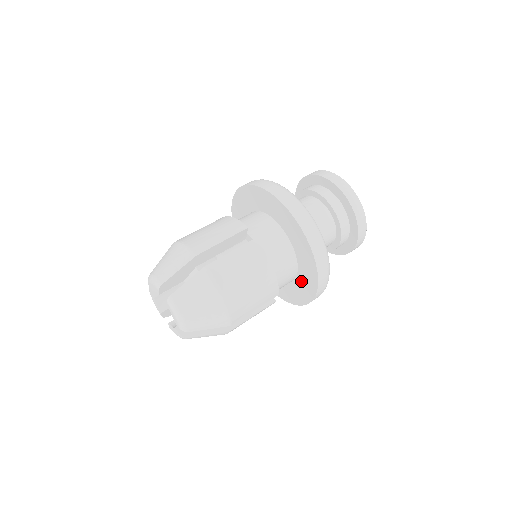
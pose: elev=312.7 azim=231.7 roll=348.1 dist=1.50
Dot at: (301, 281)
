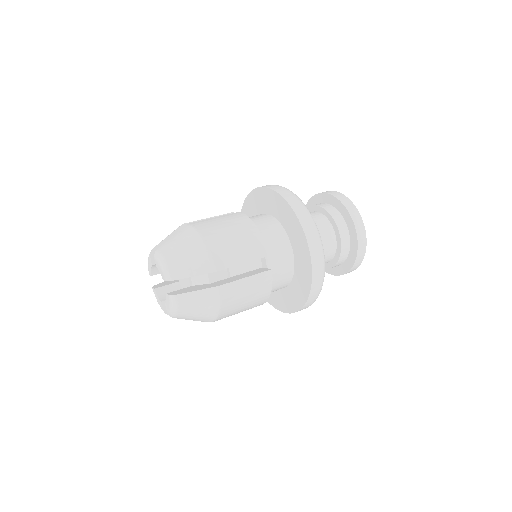
Dot at: (297, 254)
